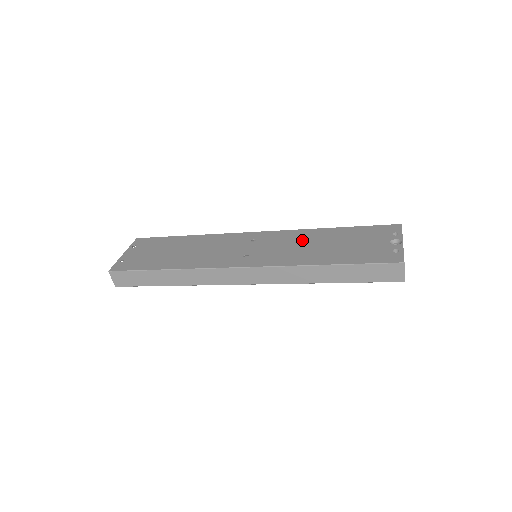
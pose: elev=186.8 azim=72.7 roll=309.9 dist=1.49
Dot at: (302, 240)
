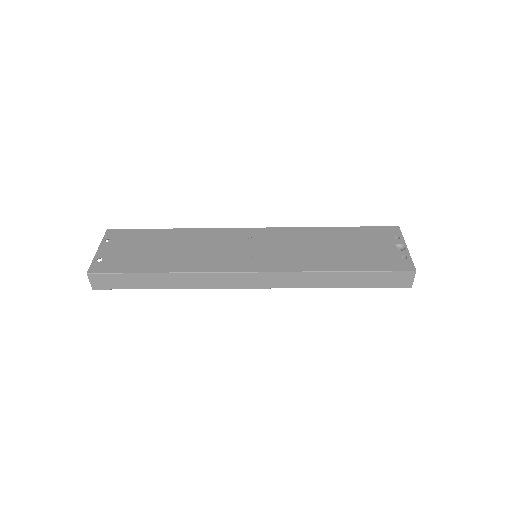
Dot at: (305, 240)
